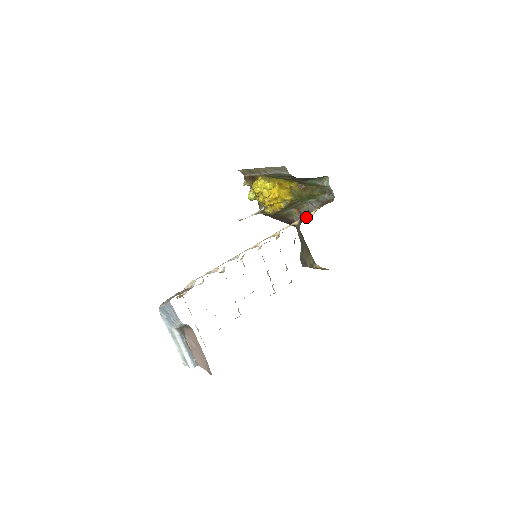
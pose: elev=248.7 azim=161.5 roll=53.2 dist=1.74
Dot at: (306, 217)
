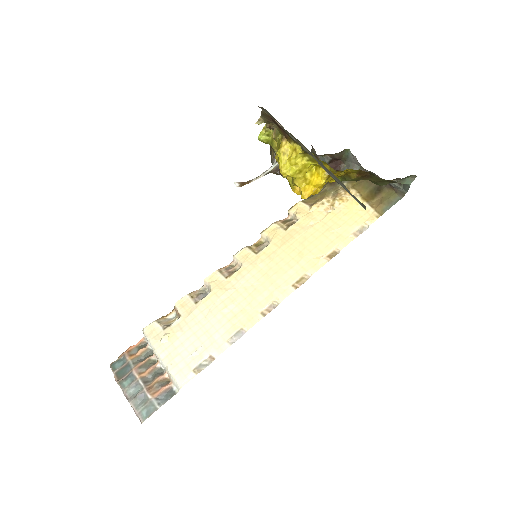
Dot at: (339, 164)
